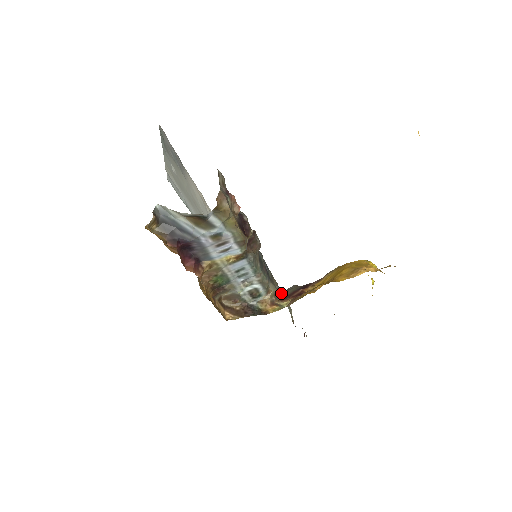
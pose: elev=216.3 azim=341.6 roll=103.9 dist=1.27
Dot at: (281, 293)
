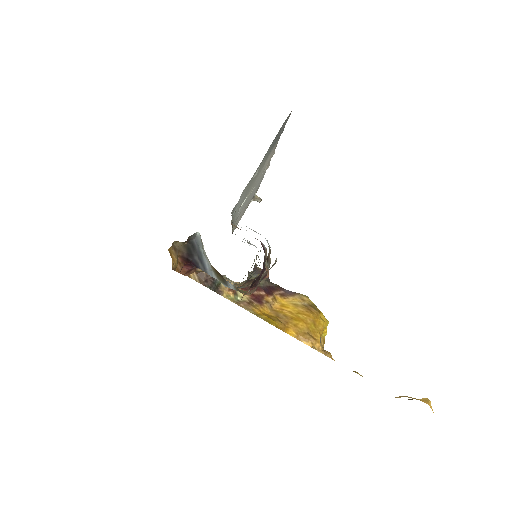
Dot at: occluded
